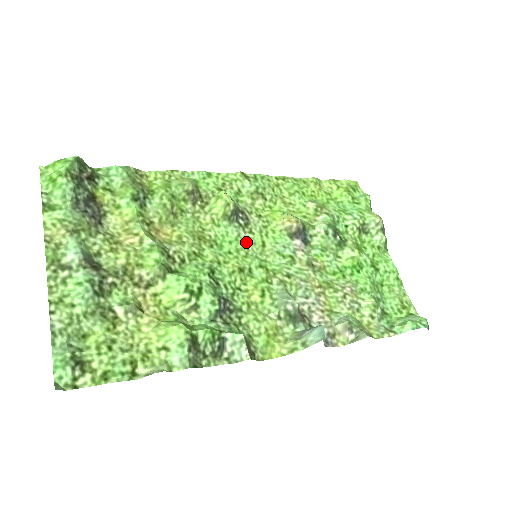
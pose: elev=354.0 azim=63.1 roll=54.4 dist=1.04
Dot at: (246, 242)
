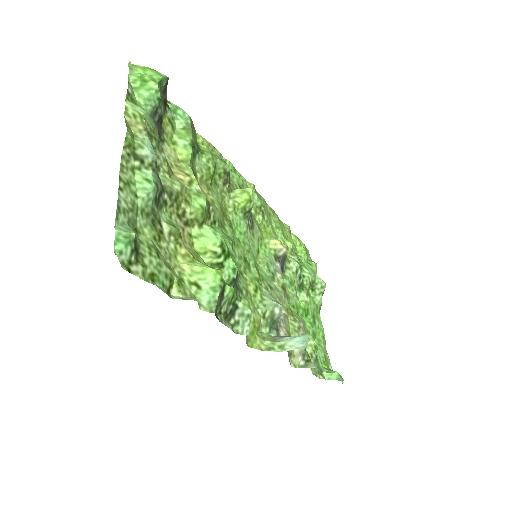
Dot at: (250, 241)
